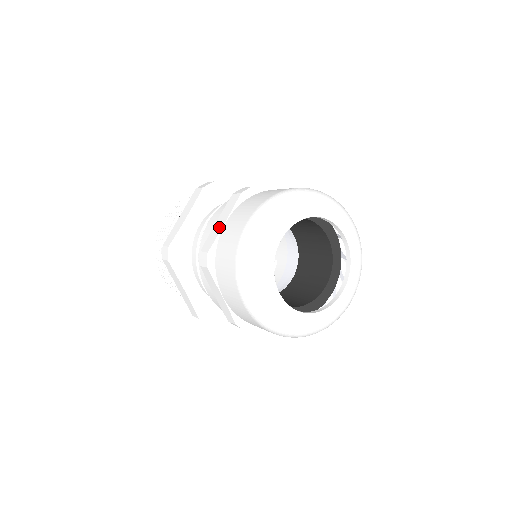
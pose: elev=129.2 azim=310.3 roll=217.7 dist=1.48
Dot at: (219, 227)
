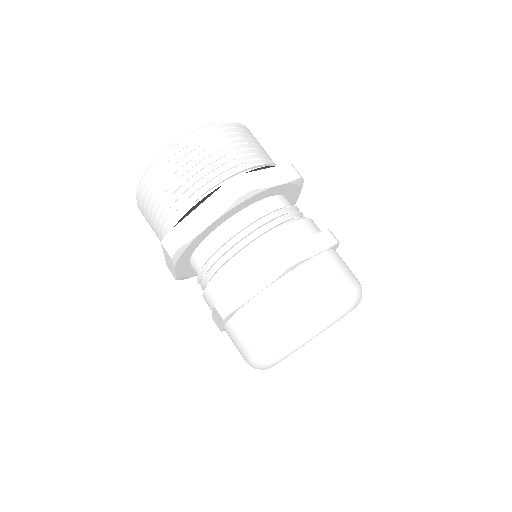
Dot at: (250, 292)
